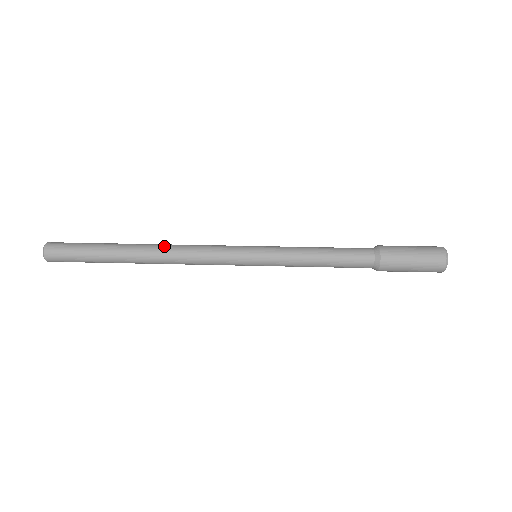
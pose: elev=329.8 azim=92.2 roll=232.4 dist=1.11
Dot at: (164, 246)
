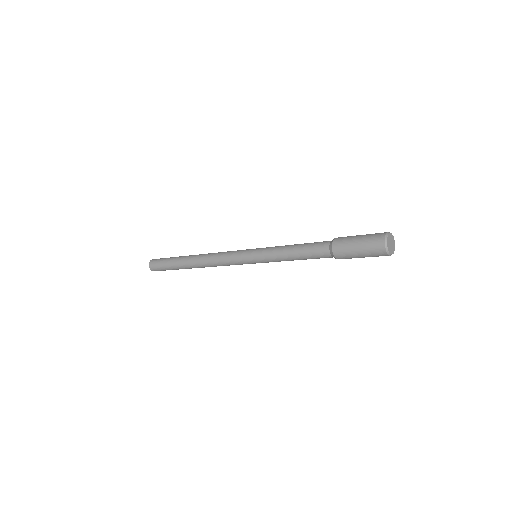
Dot at: (203, 255)
